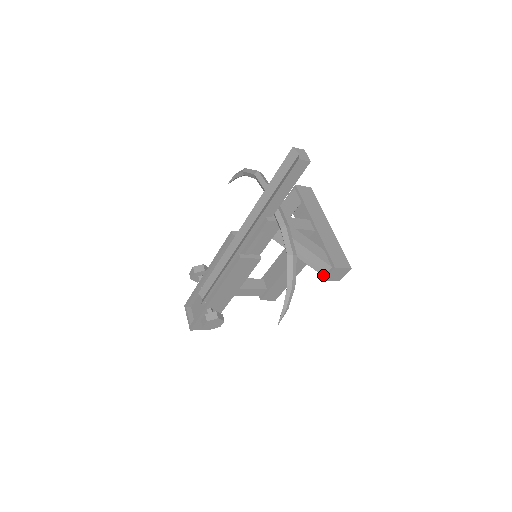
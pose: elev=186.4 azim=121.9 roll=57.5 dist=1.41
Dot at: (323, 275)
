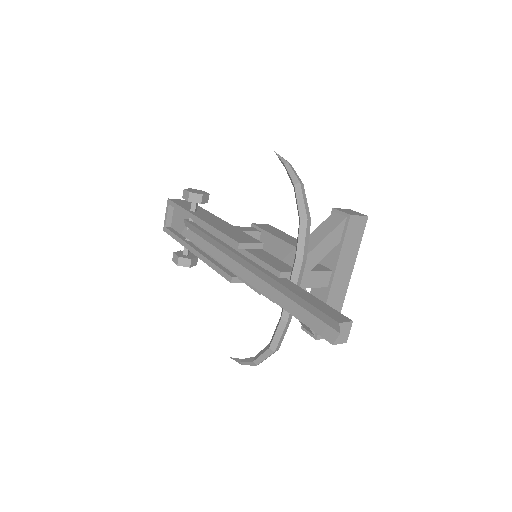
Dot at: (304, 327)
